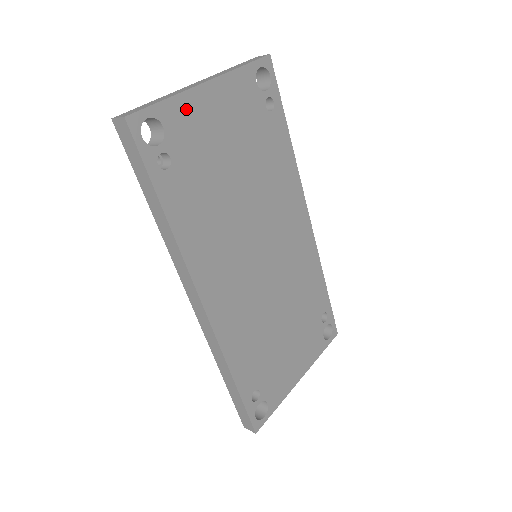
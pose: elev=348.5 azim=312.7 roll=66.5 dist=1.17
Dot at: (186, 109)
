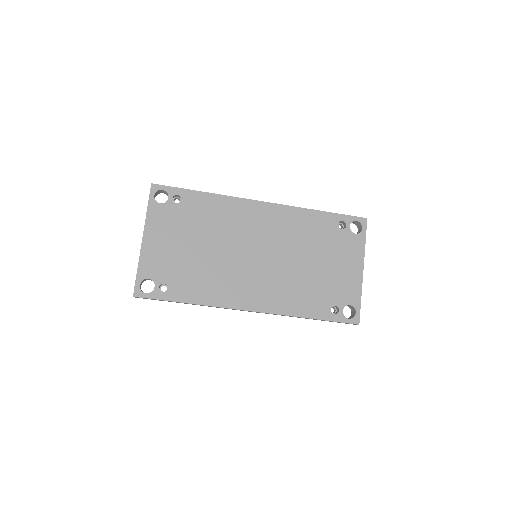
Dot at: (148, 260)
